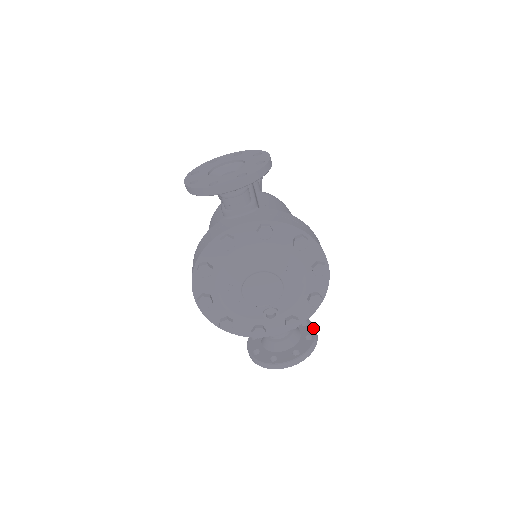
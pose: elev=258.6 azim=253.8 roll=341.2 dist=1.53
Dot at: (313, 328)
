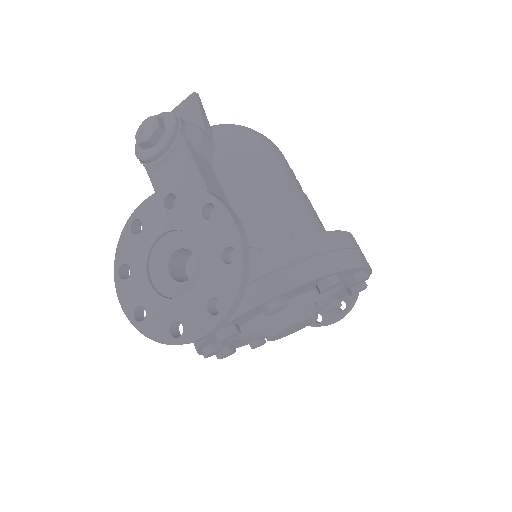
Dot at: occluded
